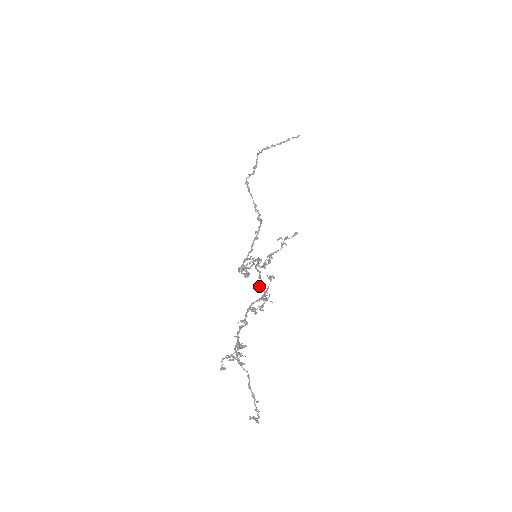
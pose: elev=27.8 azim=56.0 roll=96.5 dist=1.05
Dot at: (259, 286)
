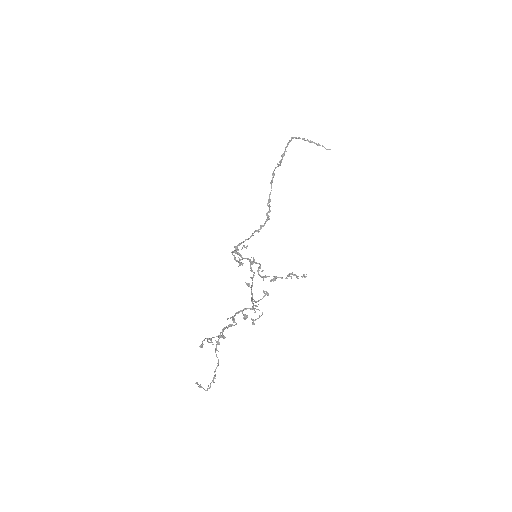
Dot at: occluded
